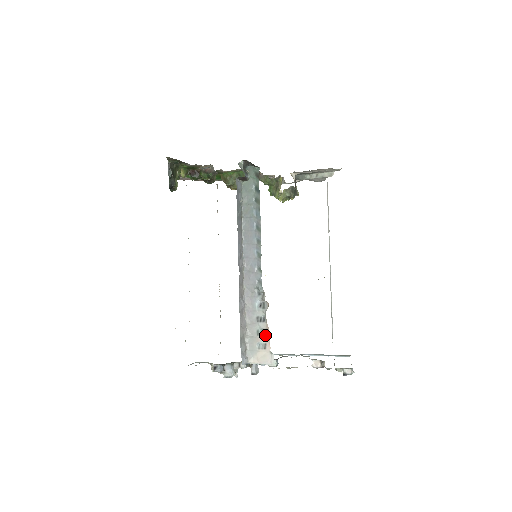
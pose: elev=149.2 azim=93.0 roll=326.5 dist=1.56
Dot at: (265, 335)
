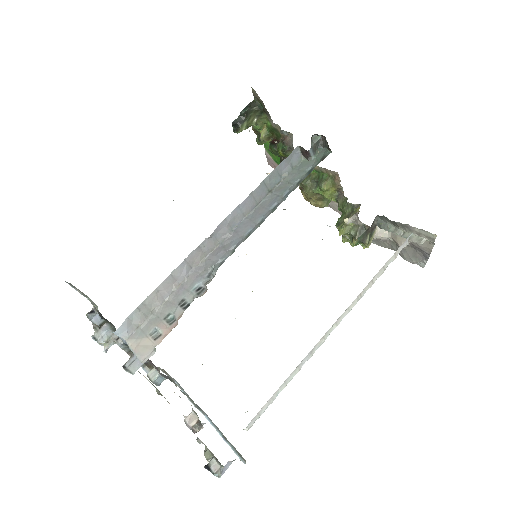
Dot at: (170, 324)
